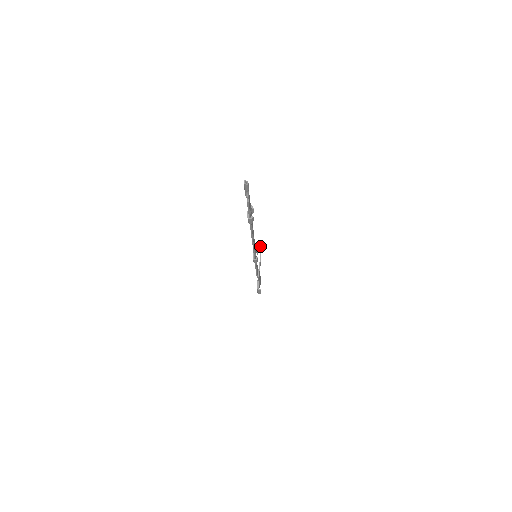
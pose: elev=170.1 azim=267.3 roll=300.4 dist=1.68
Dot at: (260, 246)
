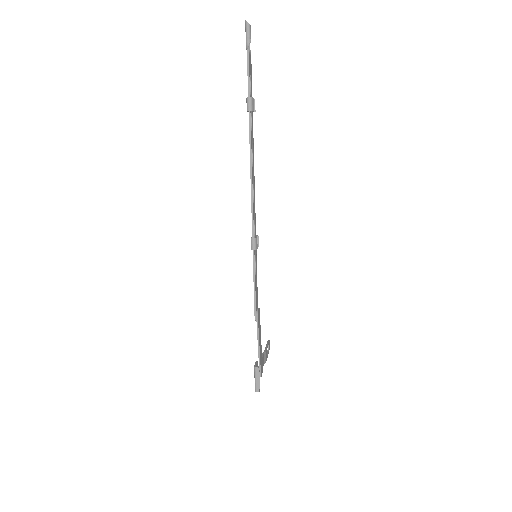
Dot at: (267, 341)
